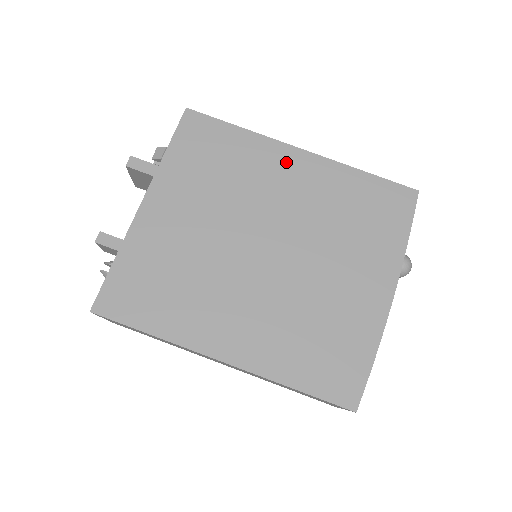
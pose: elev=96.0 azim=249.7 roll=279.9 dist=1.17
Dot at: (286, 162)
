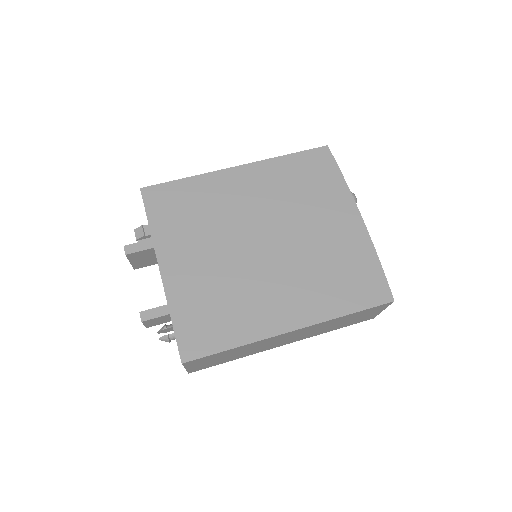
Dot at: (234, 181)
